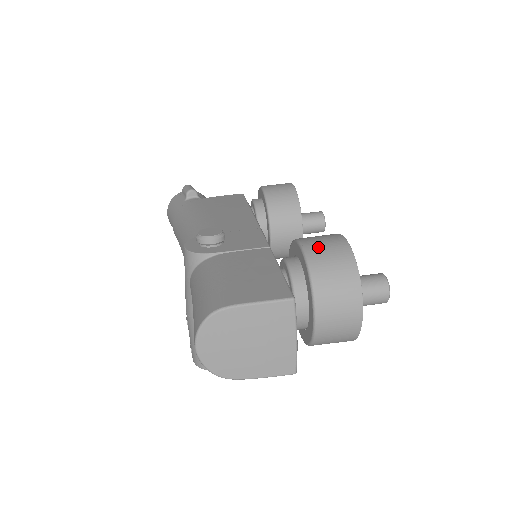
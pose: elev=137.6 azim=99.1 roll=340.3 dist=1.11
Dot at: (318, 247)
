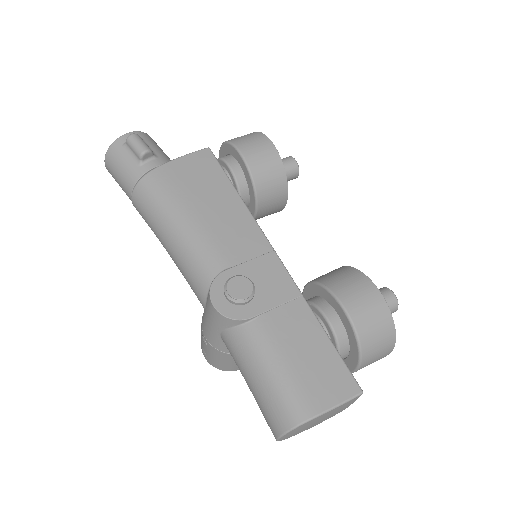
Dot at: (362, 312)
